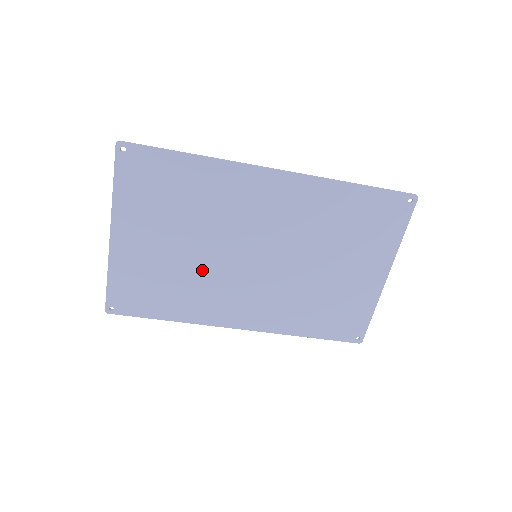
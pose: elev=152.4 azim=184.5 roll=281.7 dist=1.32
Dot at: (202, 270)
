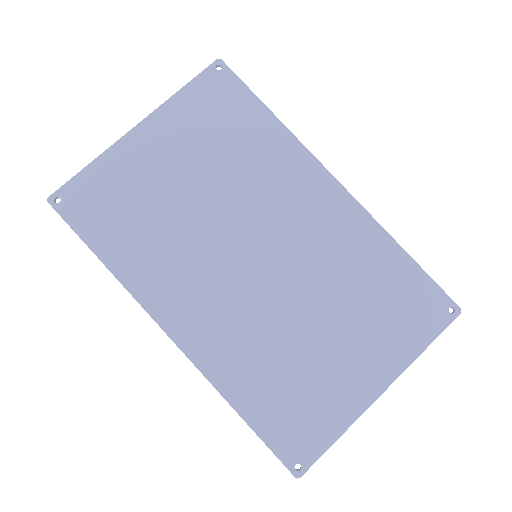
Dot at: (190, 228)
